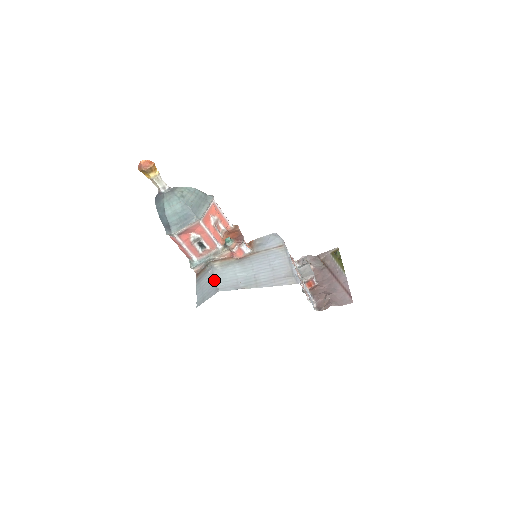
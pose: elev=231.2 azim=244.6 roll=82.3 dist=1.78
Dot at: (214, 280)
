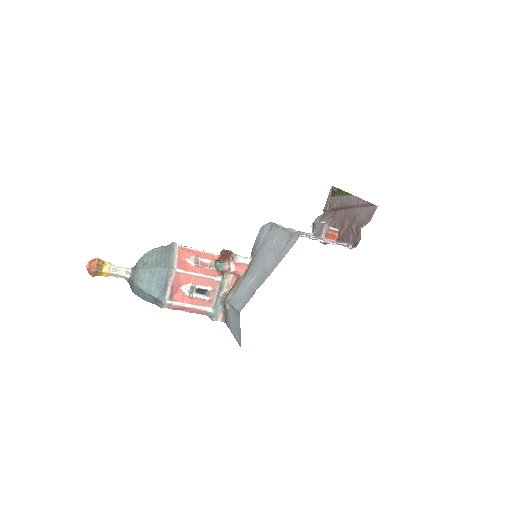
Dot at: (233, 308)
